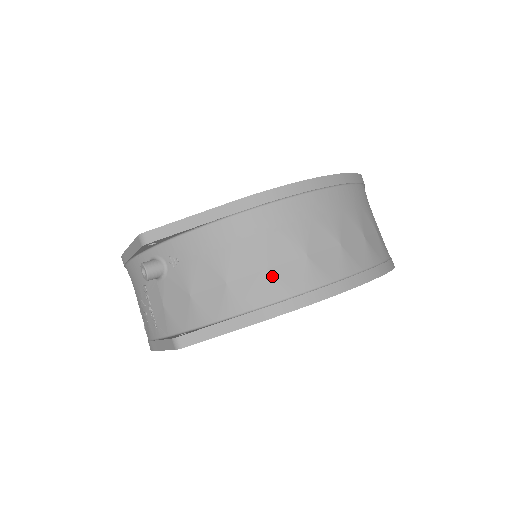
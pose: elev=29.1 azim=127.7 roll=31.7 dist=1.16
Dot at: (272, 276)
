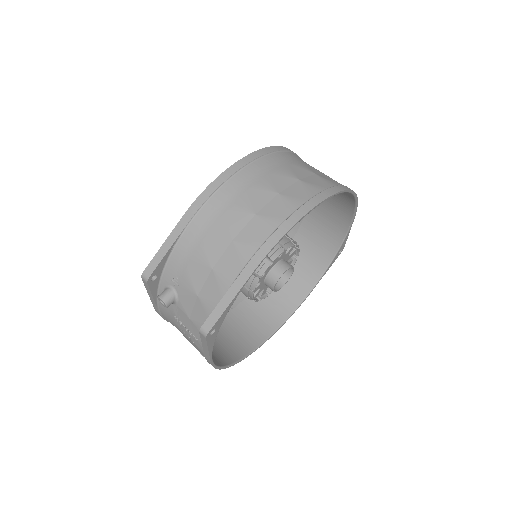
Dot at: (238, 243)
